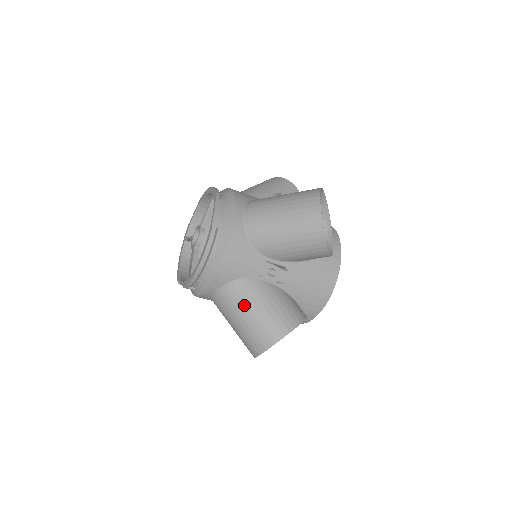
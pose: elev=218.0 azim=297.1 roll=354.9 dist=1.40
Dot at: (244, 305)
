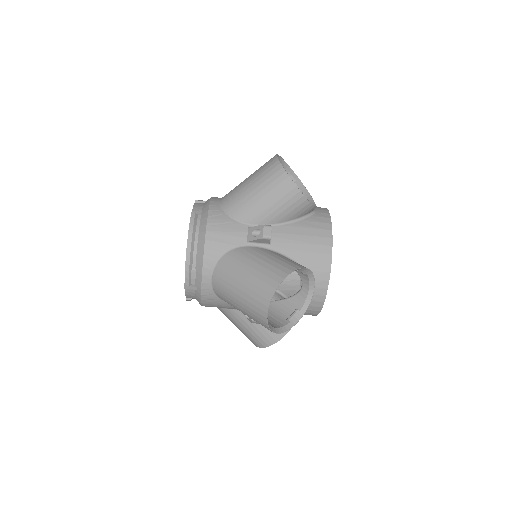
Dot at: (238, 270)
